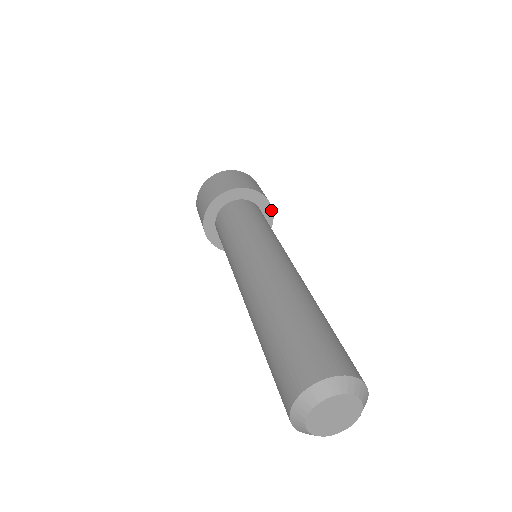
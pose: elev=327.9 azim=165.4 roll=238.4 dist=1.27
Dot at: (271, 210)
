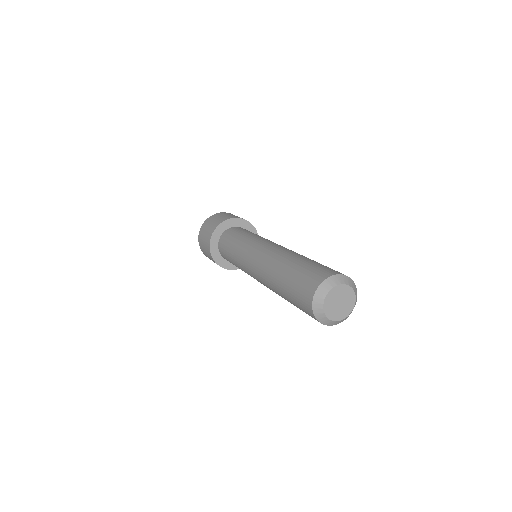
Dot at: occluded
